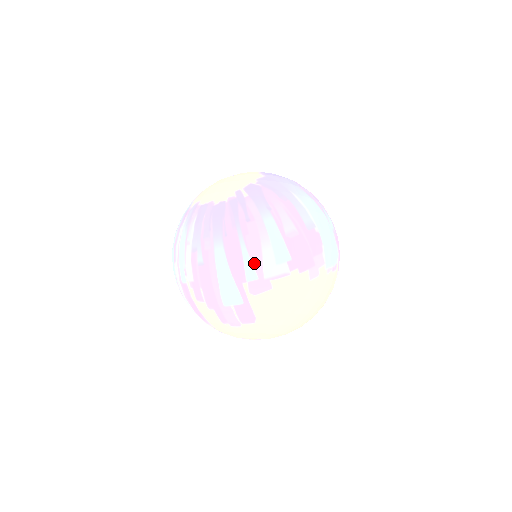
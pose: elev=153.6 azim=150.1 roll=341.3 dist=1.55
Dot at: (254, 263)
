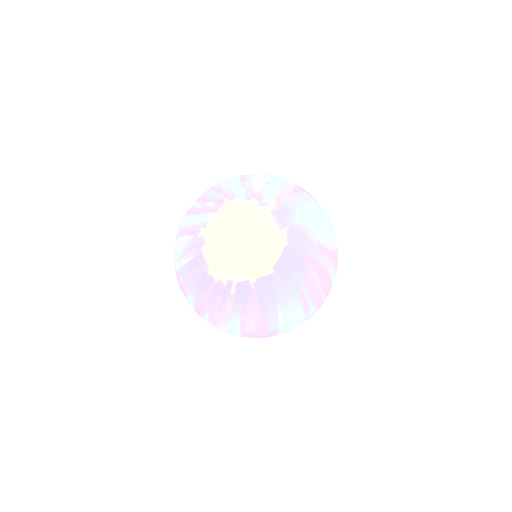
Dot at: (210, 323)
